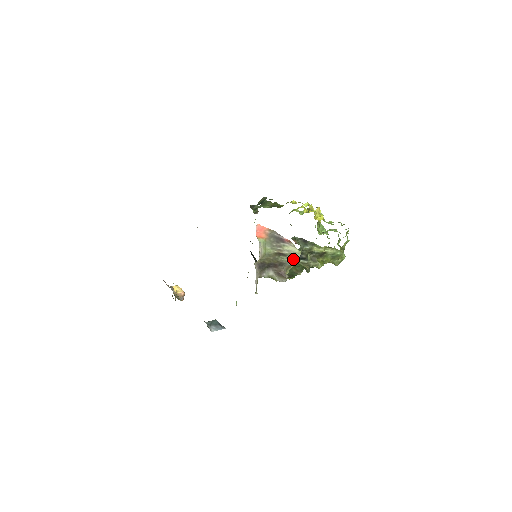
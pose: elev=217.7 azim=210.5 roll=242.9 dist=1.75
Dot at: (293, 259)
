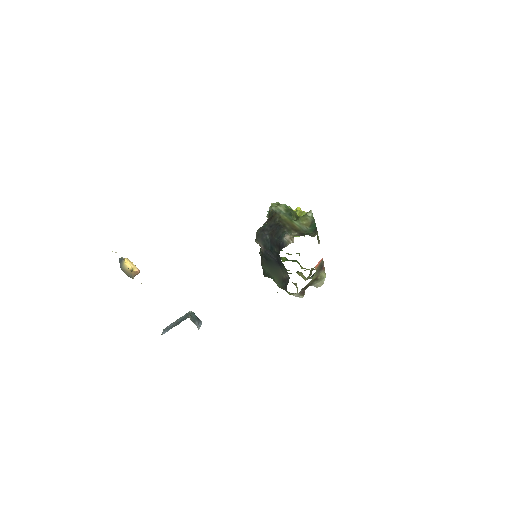
Dot at: (320, 283)
